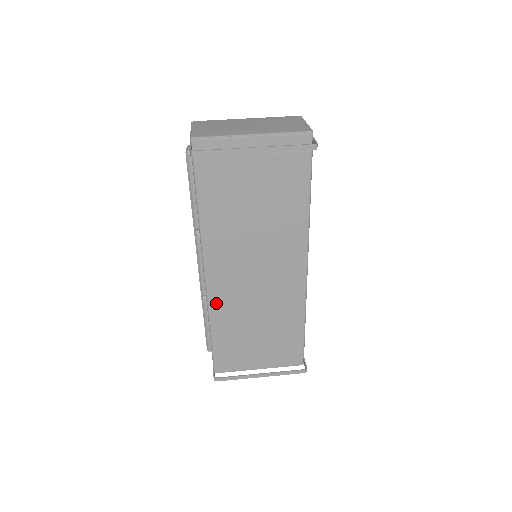
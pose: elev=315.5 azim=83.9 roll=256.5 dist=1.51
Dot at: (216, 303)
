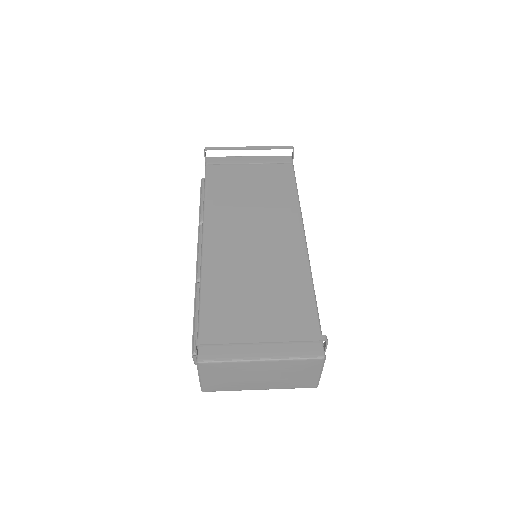
Dot at: (210, 266)
